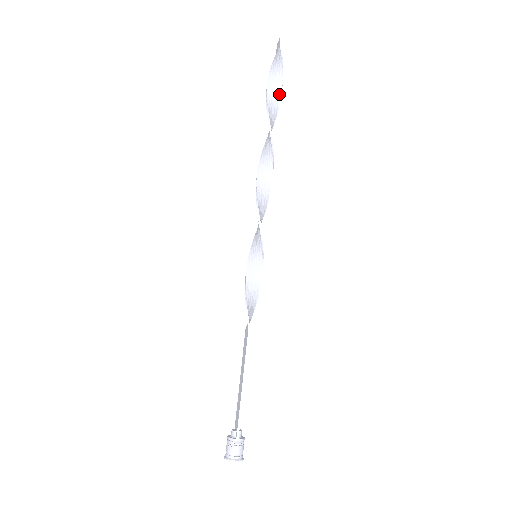
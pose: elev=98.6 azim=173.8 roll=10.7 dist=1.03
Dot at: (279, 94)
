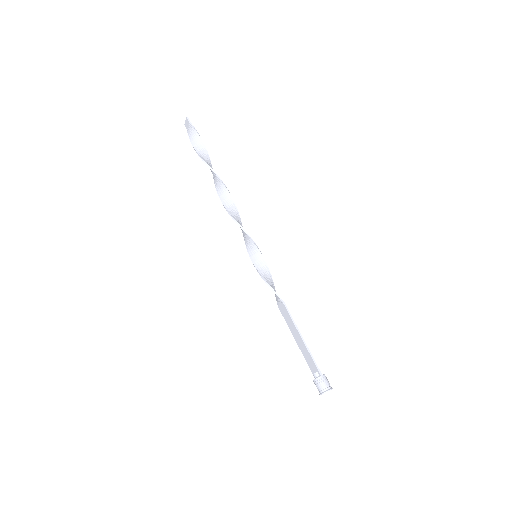
Dot at: (206, 152)
